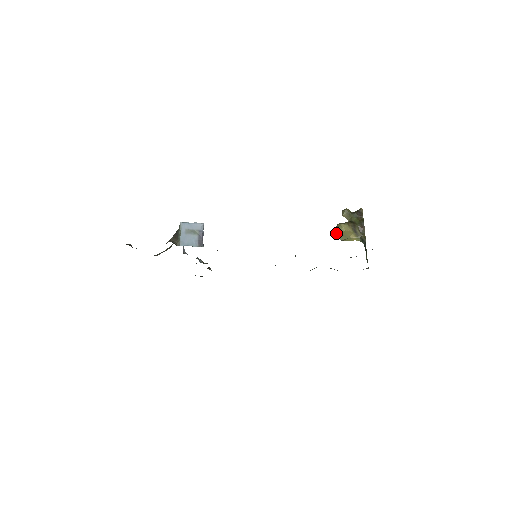
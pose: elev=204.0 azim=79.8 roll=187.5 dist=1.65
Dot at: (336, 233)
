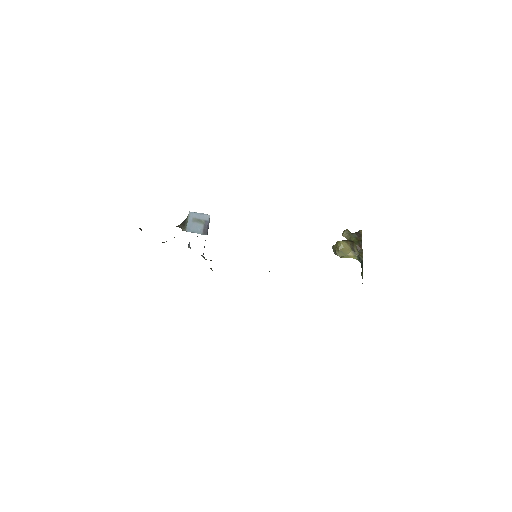
Dot at: (335, 250)
